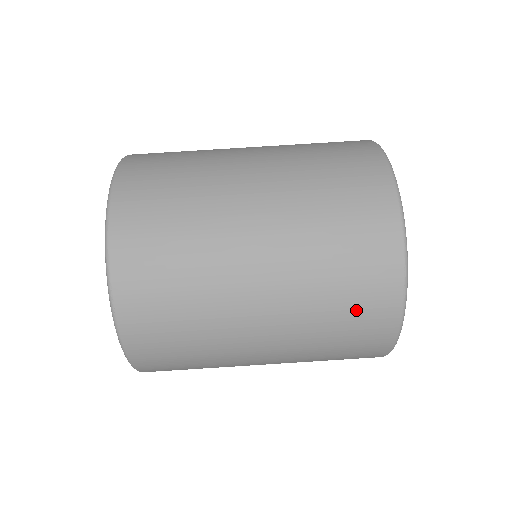
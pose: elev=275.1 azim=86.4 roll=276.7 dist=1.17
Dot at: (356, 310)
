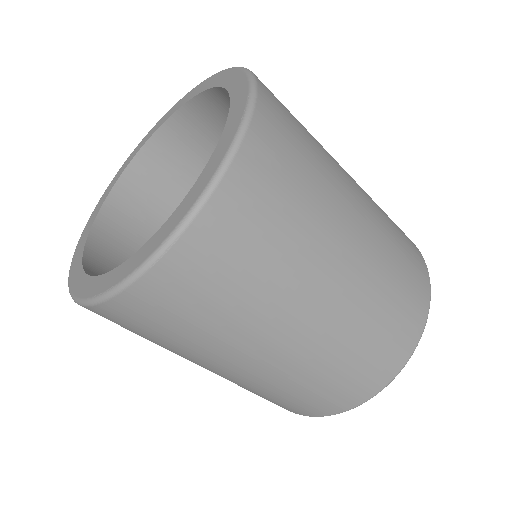
Dot at: (334, 390)
